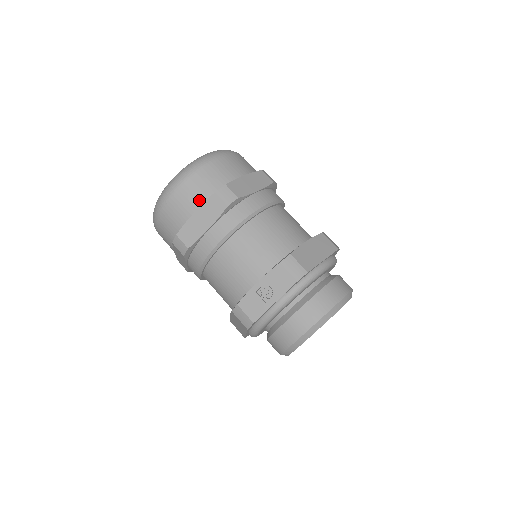
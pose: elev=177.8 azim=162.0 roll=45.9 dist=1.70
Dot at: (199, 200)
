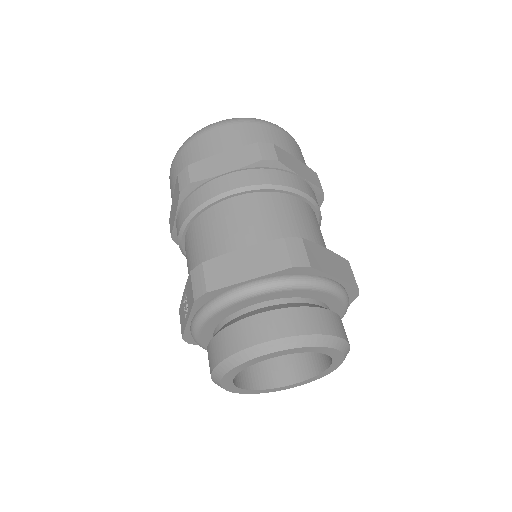
Dot at: (175, 183)
